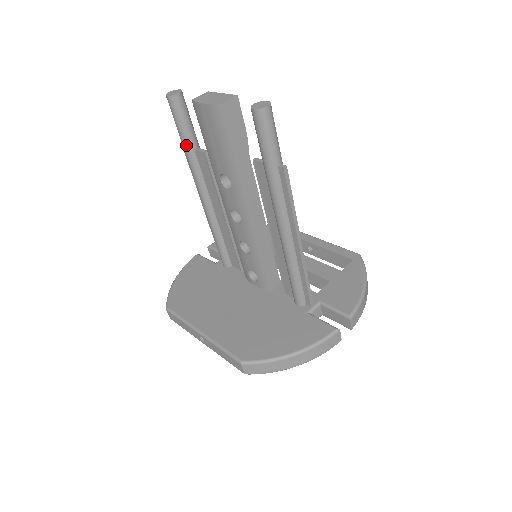
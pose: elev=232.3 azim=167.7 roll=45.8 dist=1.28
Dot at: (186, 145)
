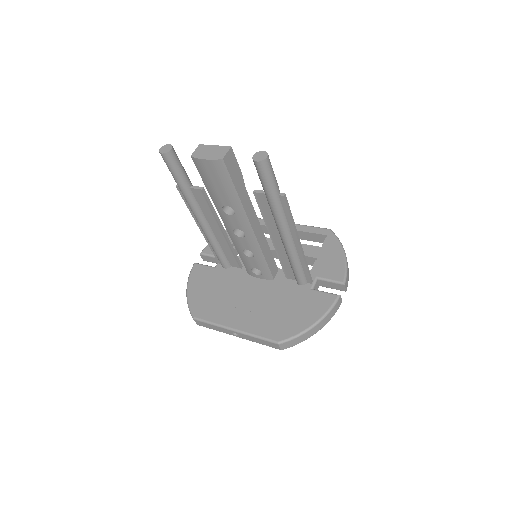
Dot at: (183, 187)
